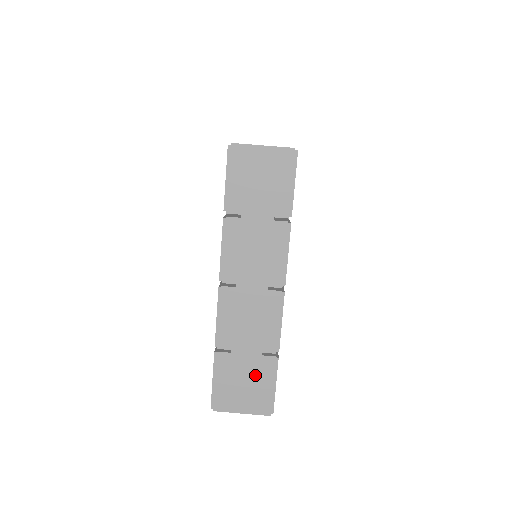
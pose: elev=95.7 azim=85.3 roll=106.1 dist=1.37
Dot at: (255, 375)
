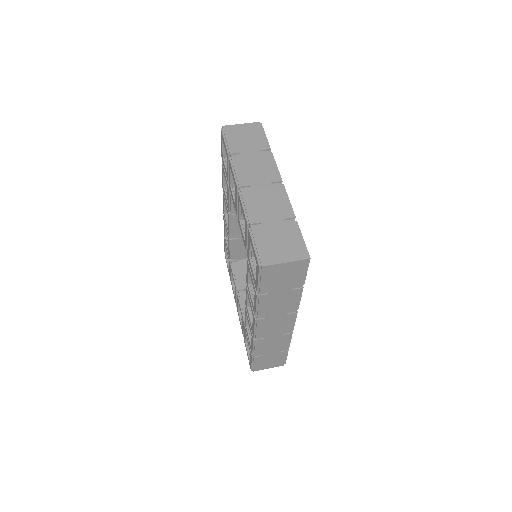
Dot at: (285, 234)
